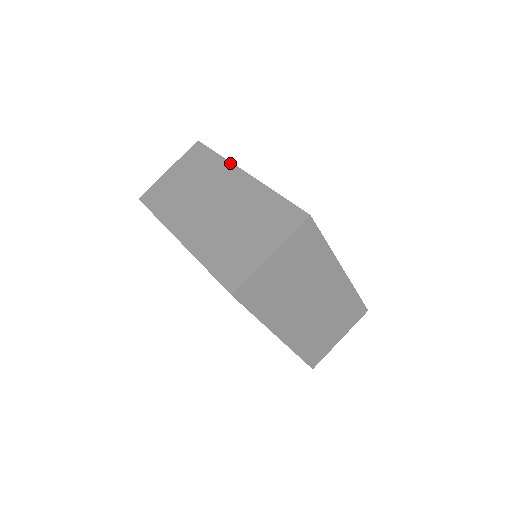
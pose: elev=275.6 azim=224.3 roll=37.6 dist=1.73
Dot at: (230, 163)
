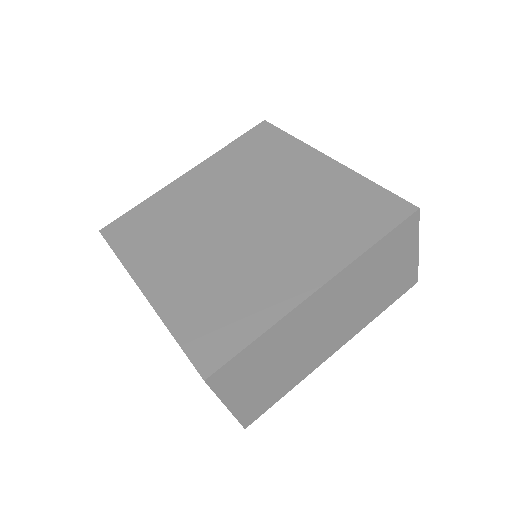
Dot at: occluded
